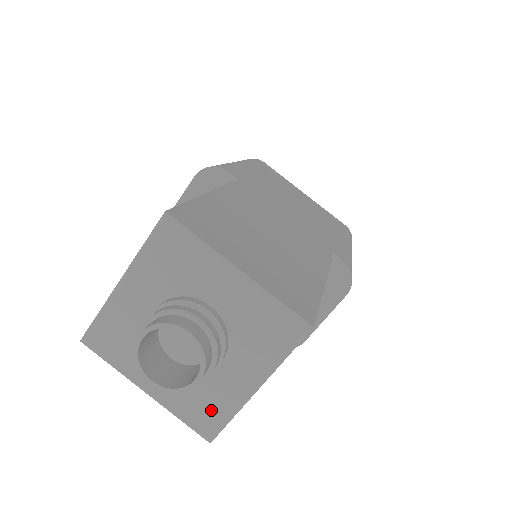
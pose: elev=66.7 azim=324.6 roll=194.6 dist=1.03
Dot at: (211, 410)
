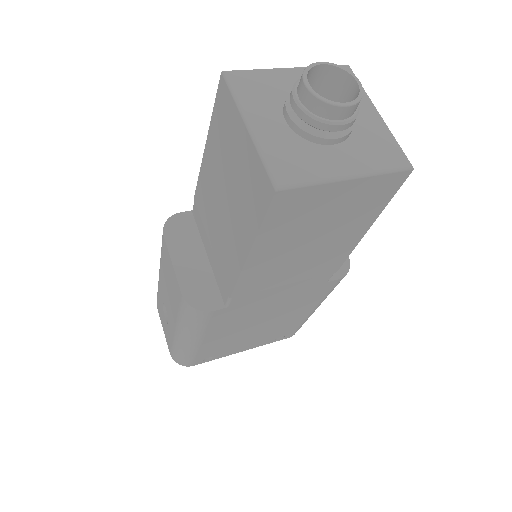
Dot at: (384, 146)
